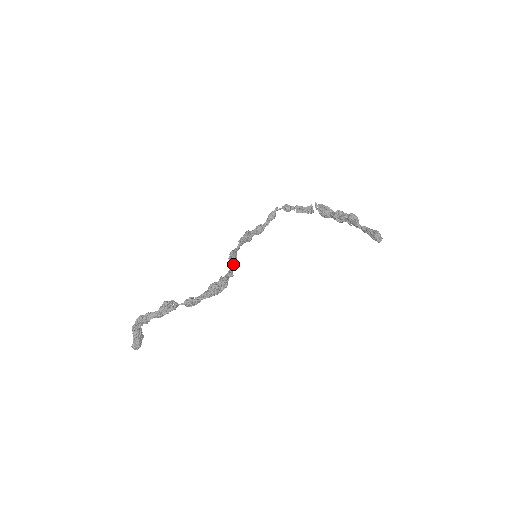
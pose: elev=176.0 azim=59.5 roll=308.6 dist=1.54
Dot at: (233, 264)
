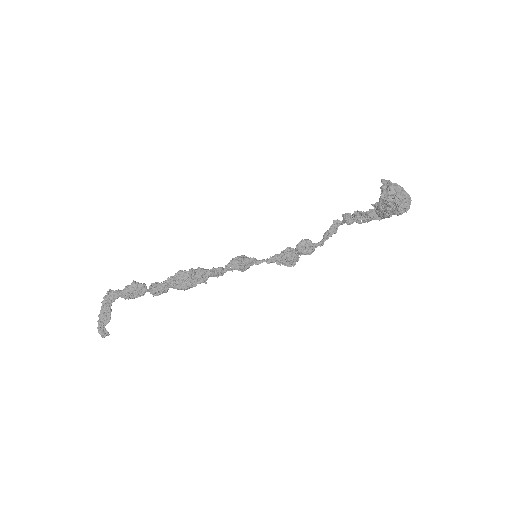
Dot at: (229, 264)
